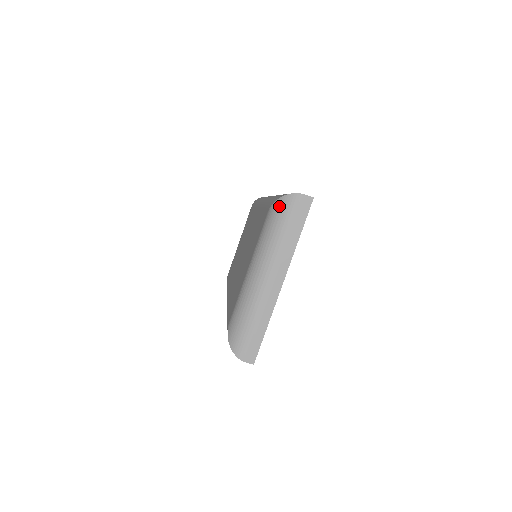
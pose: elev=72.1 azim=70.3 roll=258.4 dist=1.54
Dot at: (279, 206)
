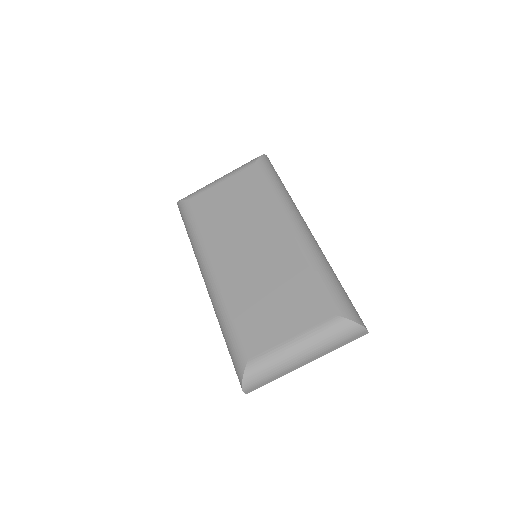
Dot at: (349, 326)
